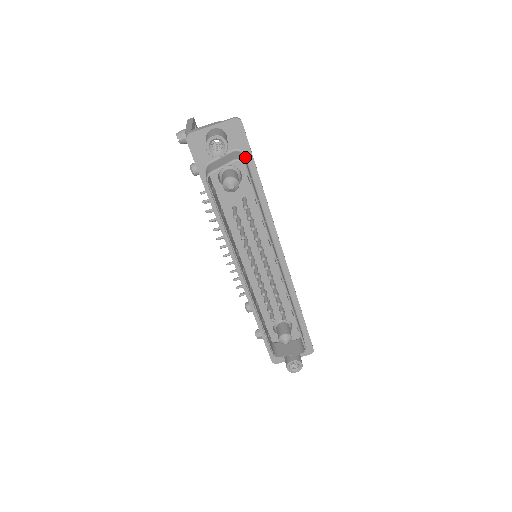
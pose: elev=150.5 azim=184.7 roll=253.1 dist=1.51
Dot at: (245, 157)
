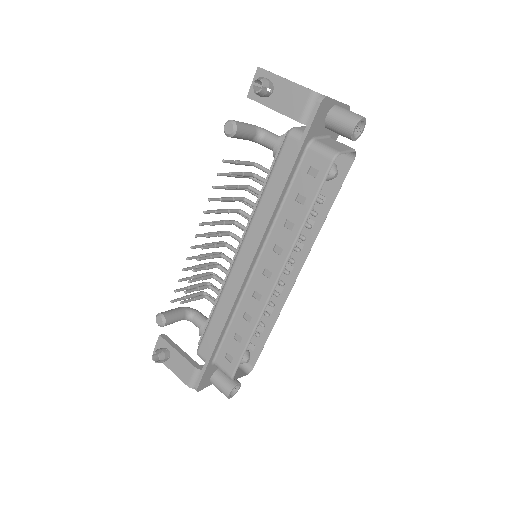
Dot at: occluded
